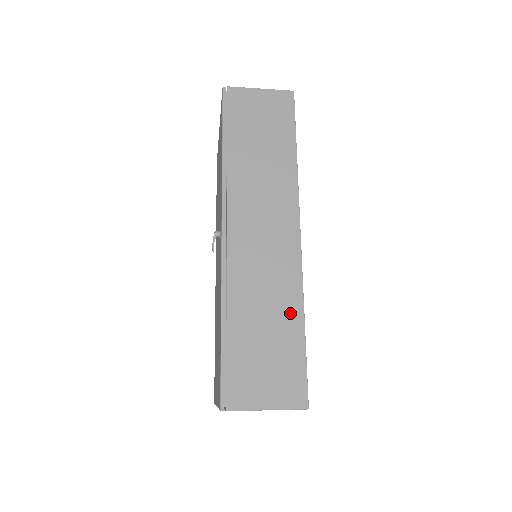
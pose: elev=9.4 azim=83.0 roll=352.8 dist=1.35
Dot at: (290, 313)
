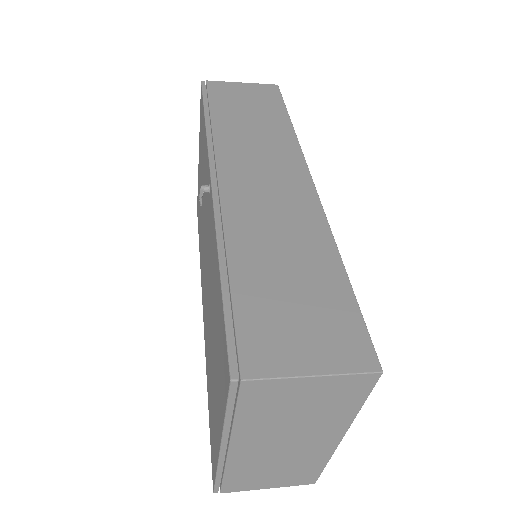
Dot at: (319, 253)
